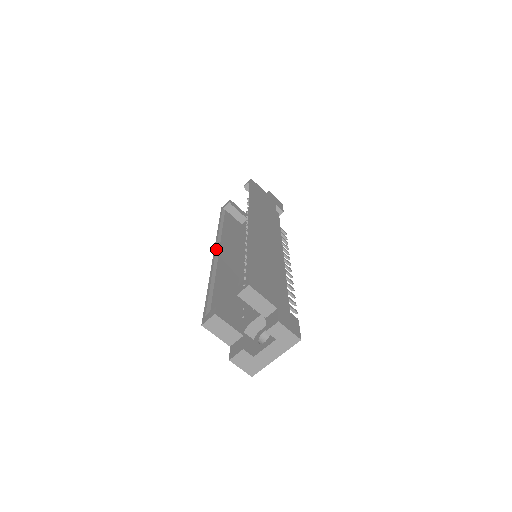
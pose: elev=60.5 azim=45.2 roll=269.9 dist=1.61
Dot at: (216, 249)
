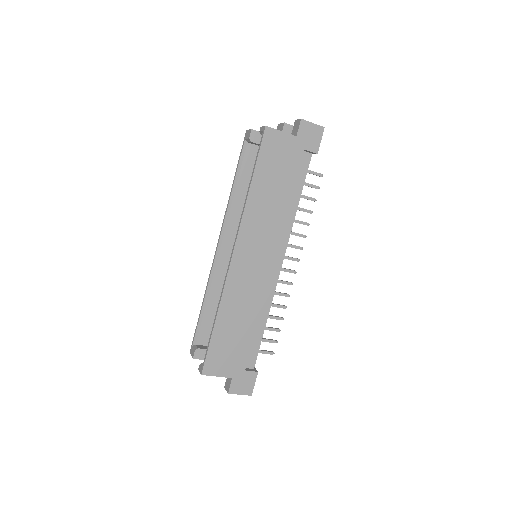
Dot at: (219, 241)
